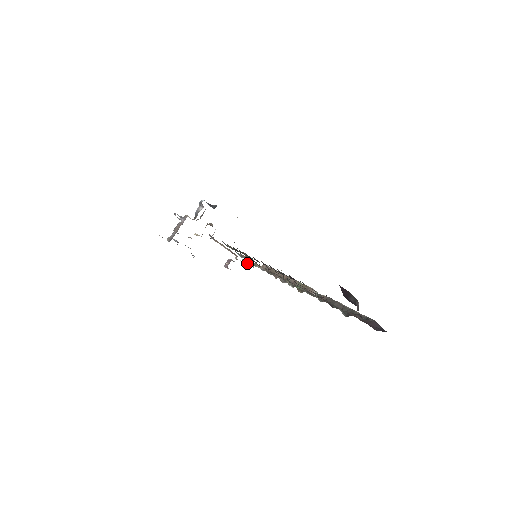
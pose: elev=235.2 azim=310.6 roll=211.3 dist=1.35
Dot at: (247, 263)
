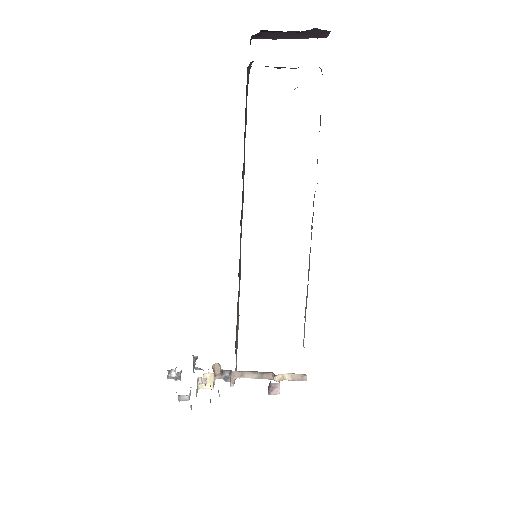
Dot at: (294, 380)
